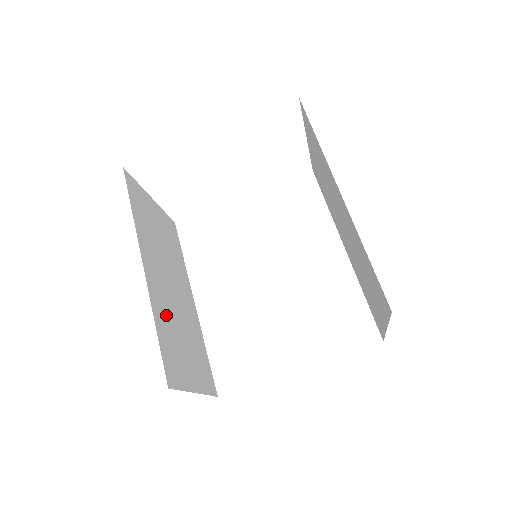
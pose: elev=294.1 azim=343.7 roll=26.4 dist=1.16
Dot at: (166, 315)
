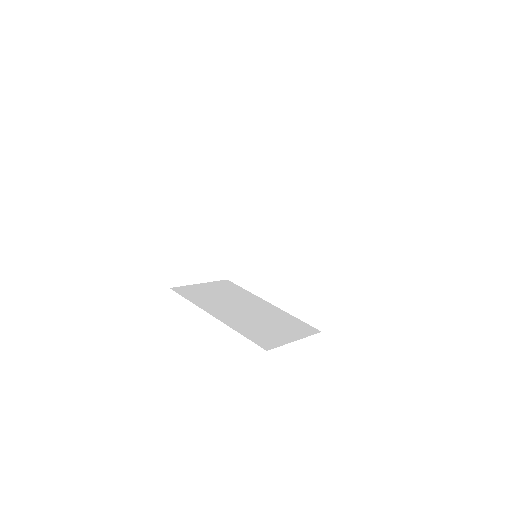
Dot at: (246, 324)
